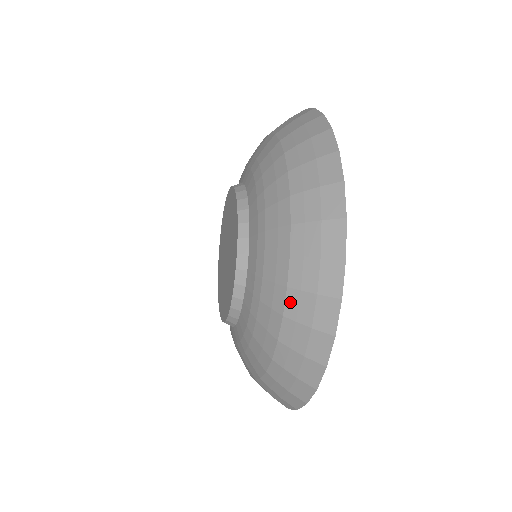
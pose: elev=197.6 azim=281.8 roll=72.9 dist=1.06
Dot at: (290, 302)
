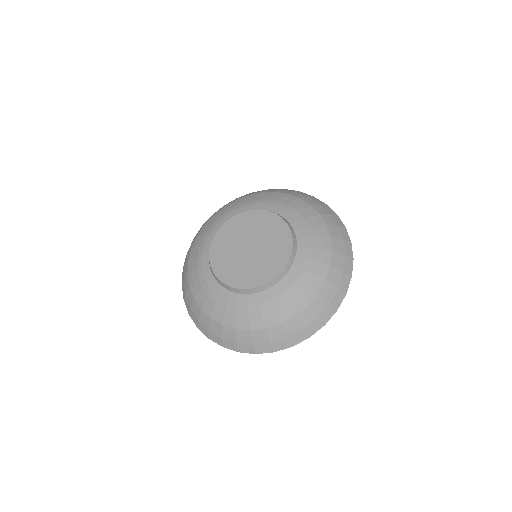
Dot at: (304, 313)
